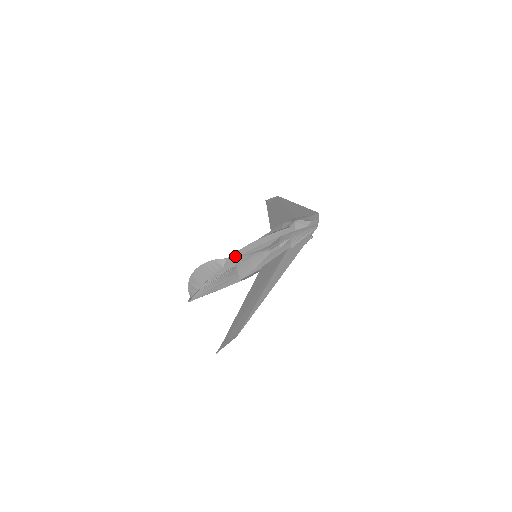
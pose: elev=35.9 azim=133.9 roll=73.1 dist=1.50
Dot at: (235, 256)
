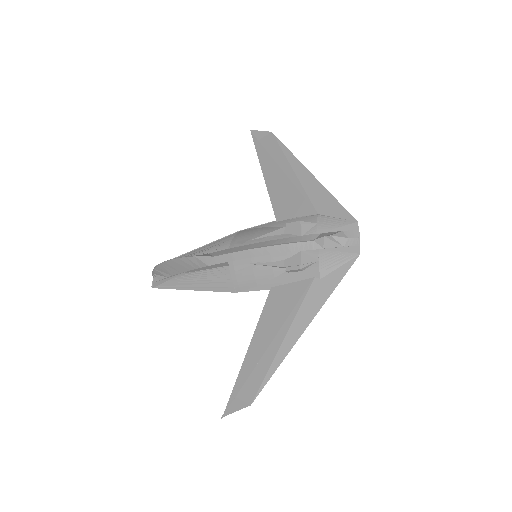
Dot at: (228, 258)
